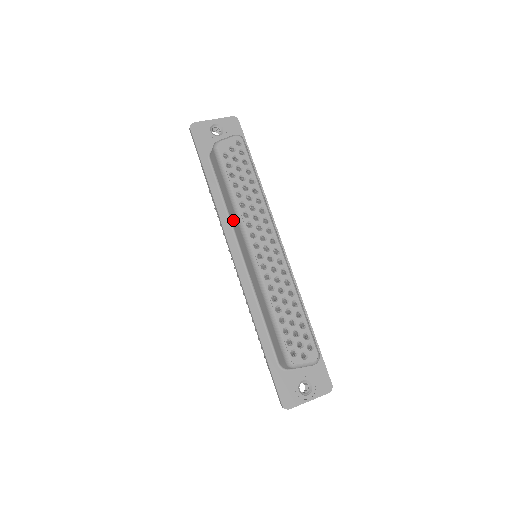
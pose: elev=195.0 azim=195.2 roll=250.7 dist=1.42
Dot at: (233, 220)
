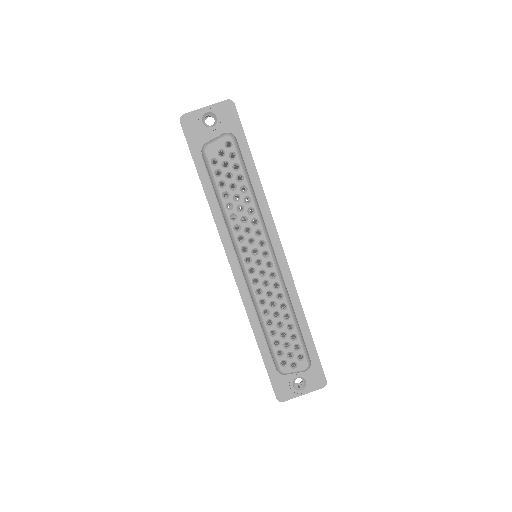
Dot at: occluded
